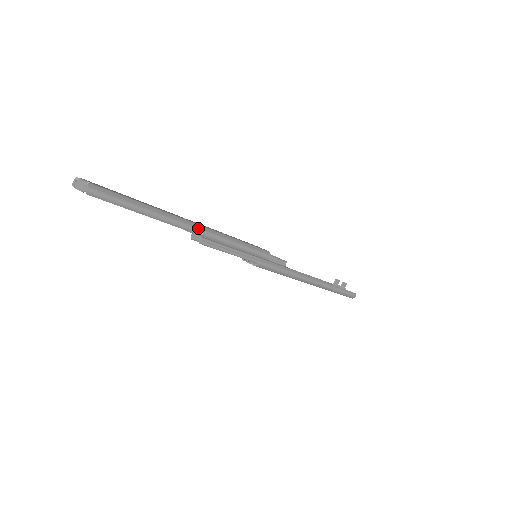
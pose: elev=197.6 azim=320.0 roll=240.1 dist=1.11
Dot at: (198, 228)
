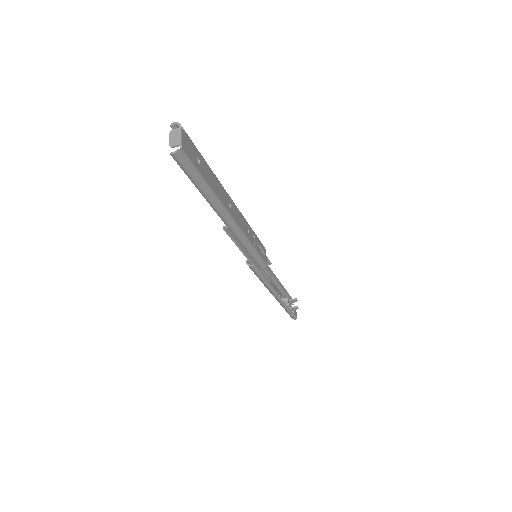
Dot at: (231, 224)
